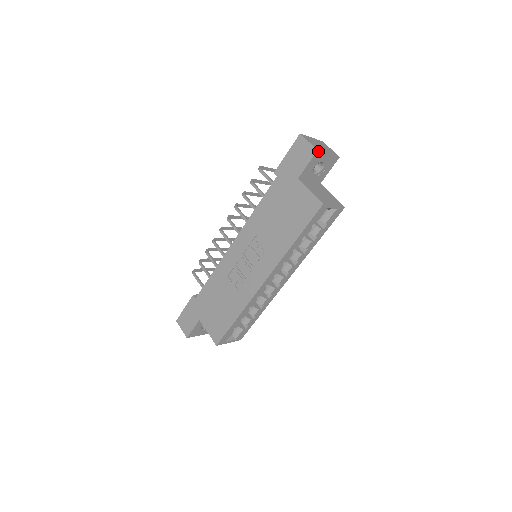
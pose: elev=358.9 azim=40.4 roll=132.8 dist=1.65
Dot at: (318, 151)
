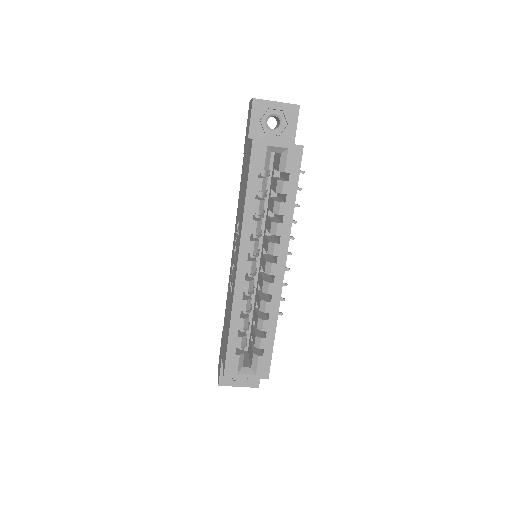
Dot at: (255, 100)
